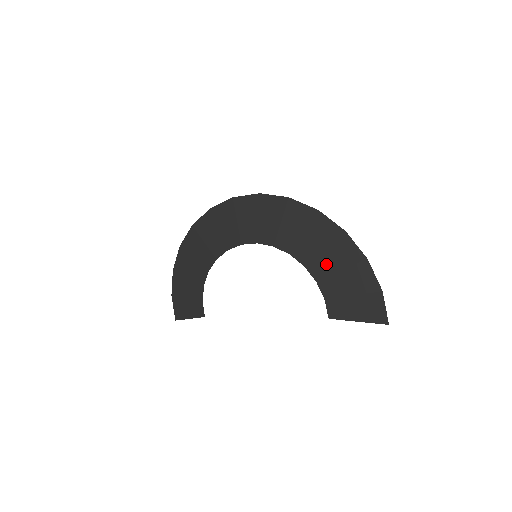
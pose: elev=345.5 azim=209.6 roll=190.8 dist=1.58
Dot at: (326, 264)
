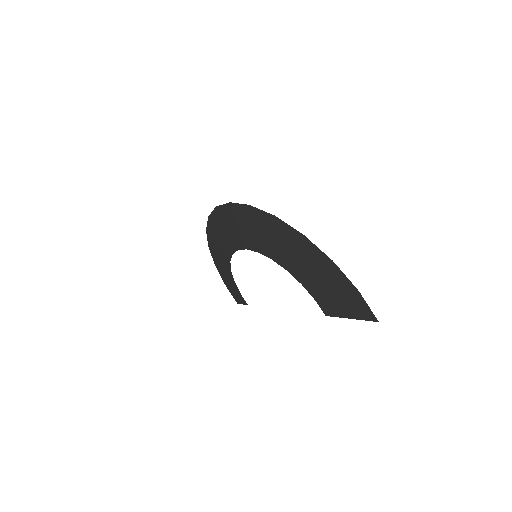
Dot at: (302, 267)
